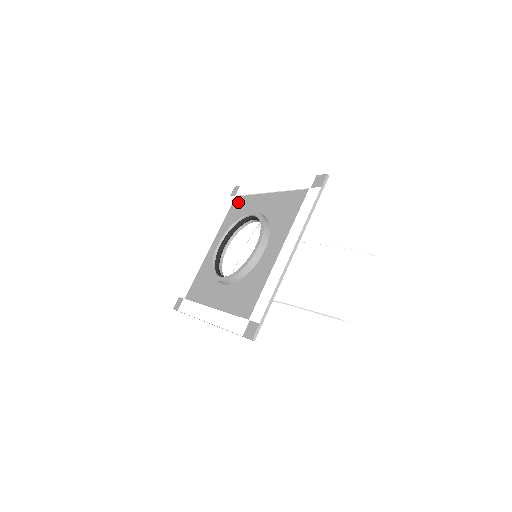
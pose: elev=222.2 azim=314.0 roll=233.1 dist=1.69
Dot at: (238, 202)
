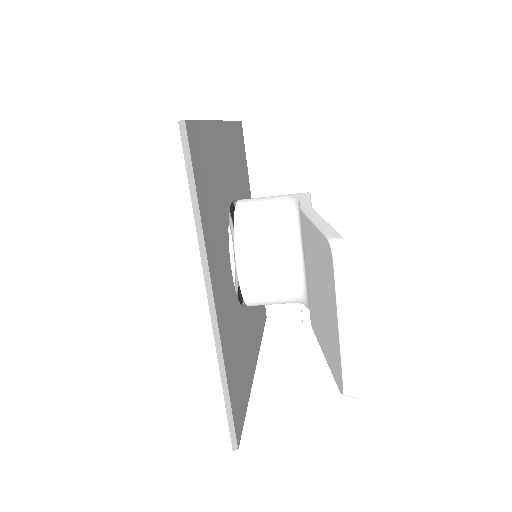
Dot at: occluded
